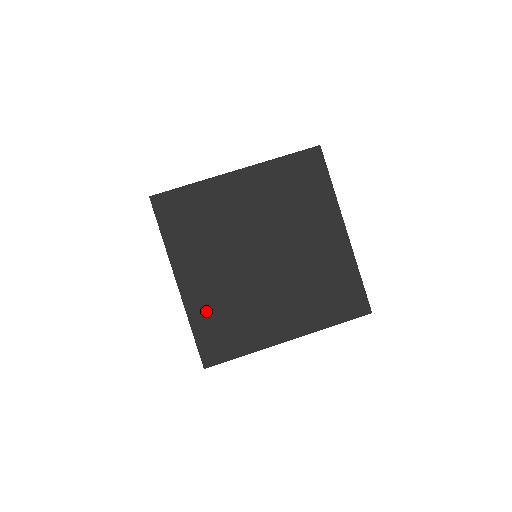
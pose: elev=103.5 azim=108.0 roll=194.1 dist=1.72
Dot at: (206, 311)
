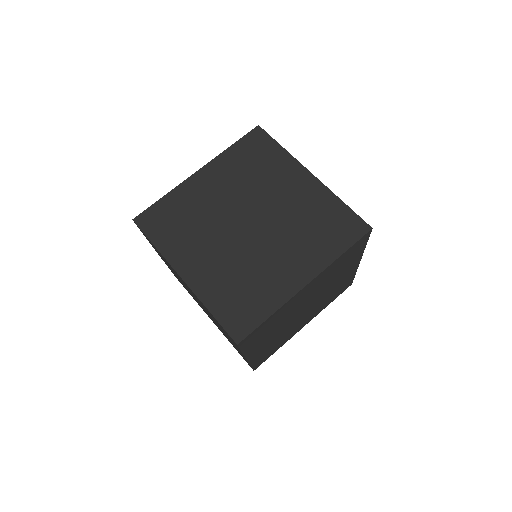
Dot at: (217, 291)
